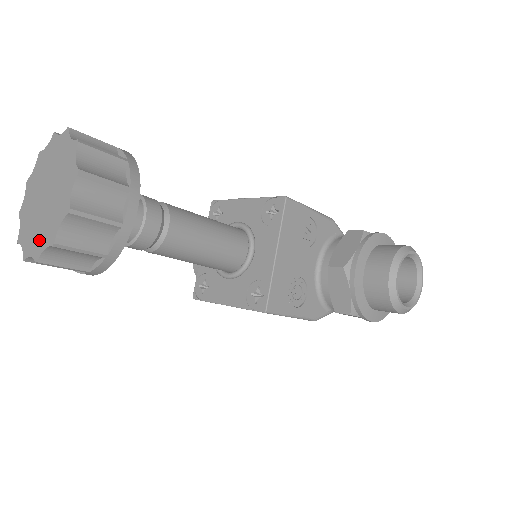
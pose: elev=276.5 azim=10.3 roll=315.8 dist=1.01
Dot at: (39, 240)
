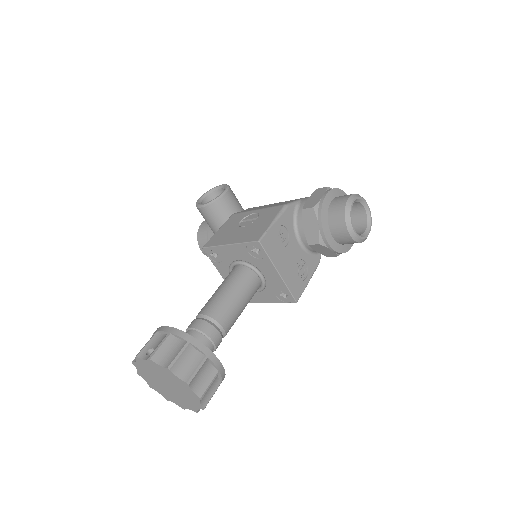
Dot at: (188, 405)
